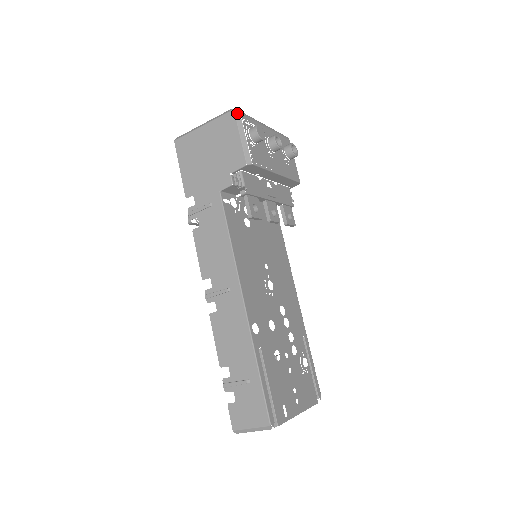
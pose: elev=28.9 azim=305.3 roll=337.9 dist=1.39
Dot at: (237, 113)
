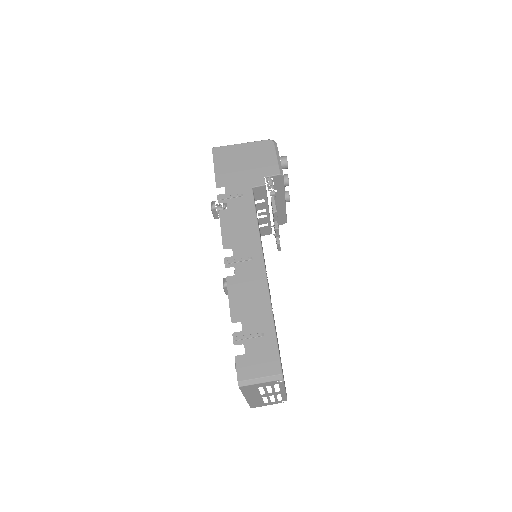
Dot at: (275, 142)
